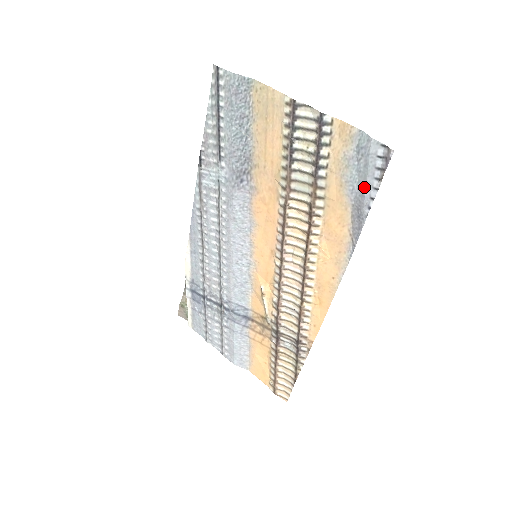
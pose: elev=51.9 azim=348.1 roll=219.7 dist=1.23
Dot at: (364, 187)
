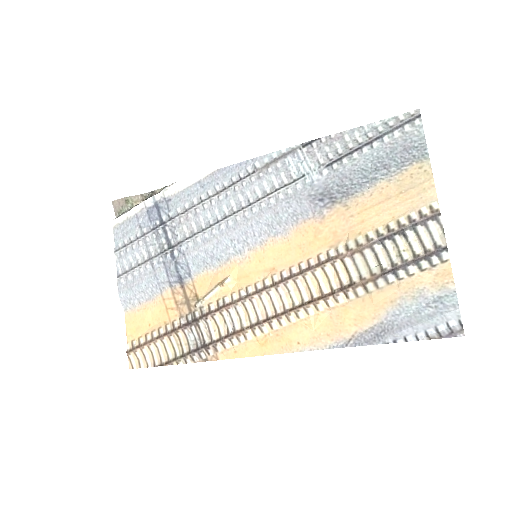
Dot at: (409, 325)
